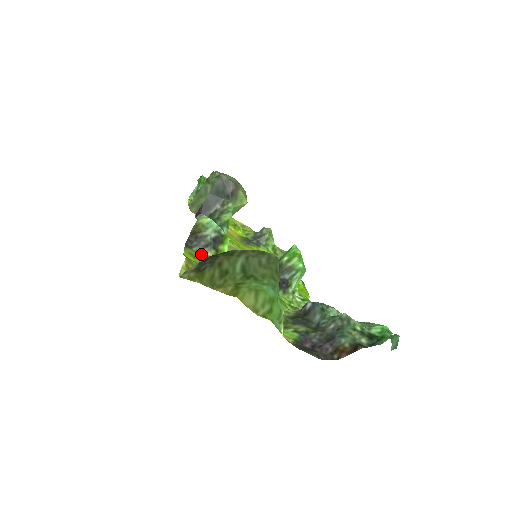
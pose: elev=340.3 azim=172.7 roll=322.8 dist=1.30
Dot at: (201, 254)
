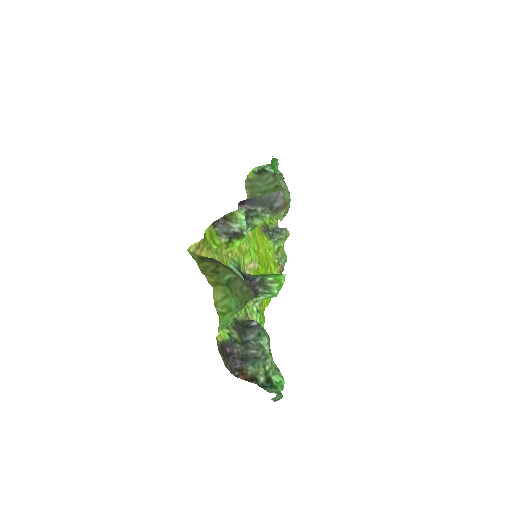
Dot at: (218, 236)
